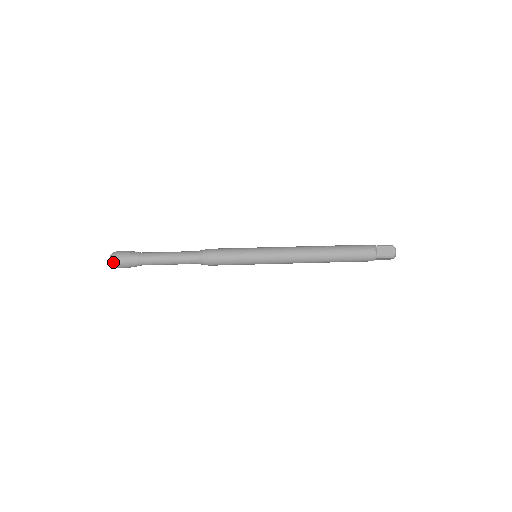
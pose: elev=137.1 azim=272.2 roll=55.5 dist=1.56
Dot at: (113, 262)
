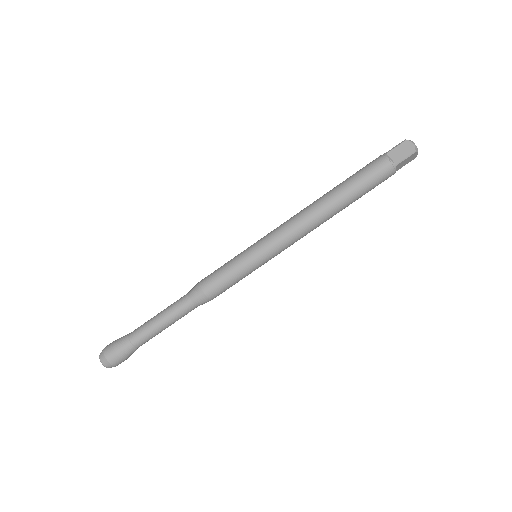
Dot at: (114, 366)
